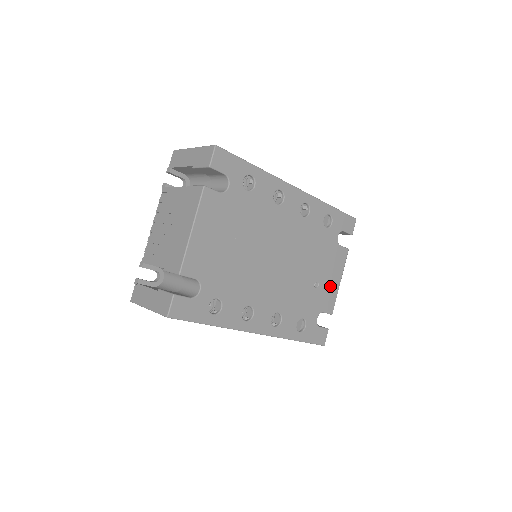
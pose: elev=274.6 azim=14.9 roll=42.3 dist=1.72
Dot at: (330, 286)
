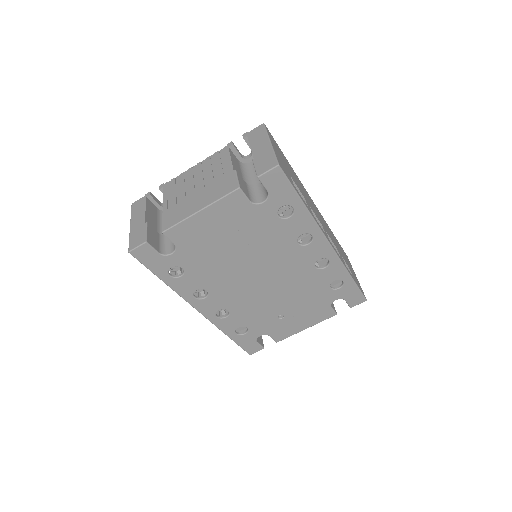
Dot at: (293, 325)
